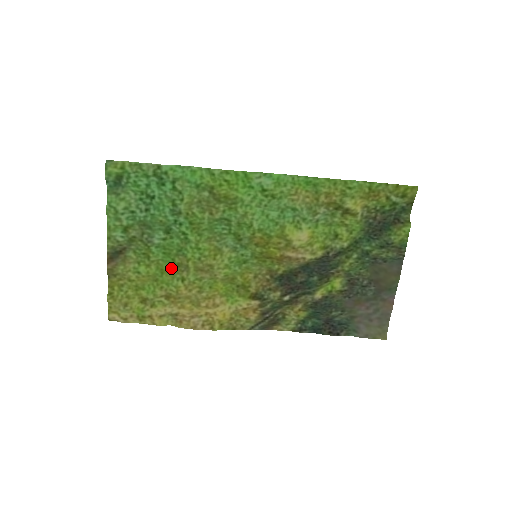
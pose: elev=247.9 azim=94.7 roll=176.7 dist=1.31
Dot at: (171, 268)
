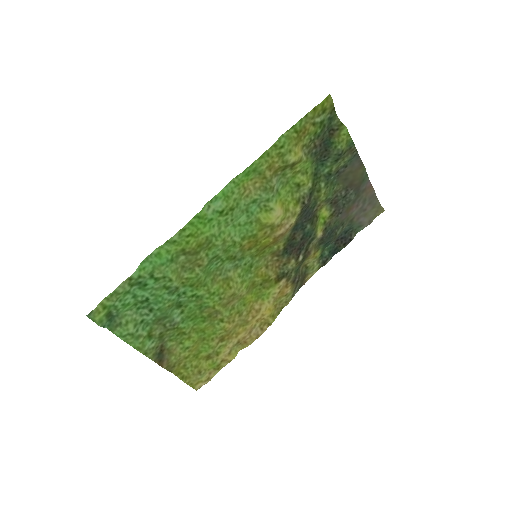
Dot at: (206, 323)
